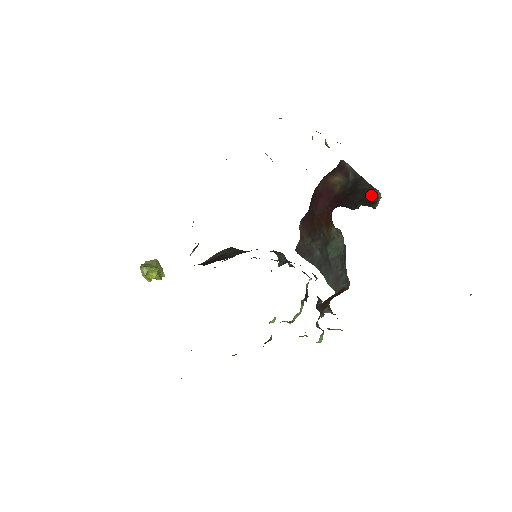
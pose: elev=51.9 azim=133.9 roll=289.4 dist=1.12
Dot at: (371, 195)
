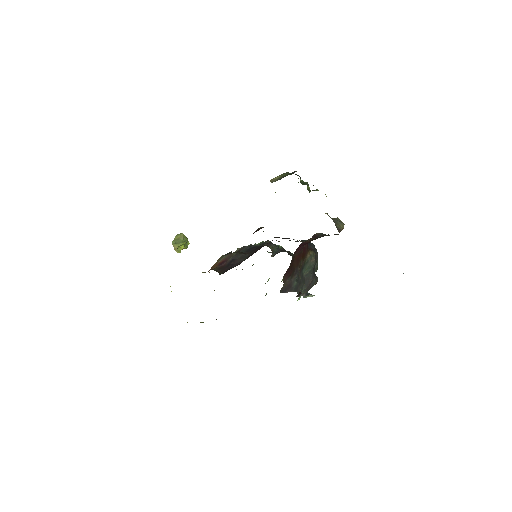
Dot at: occluded
